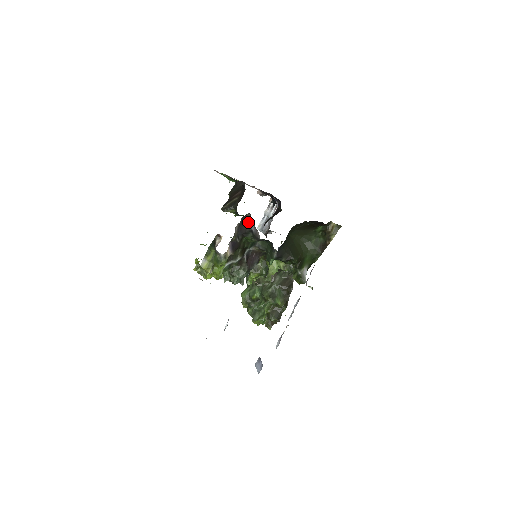
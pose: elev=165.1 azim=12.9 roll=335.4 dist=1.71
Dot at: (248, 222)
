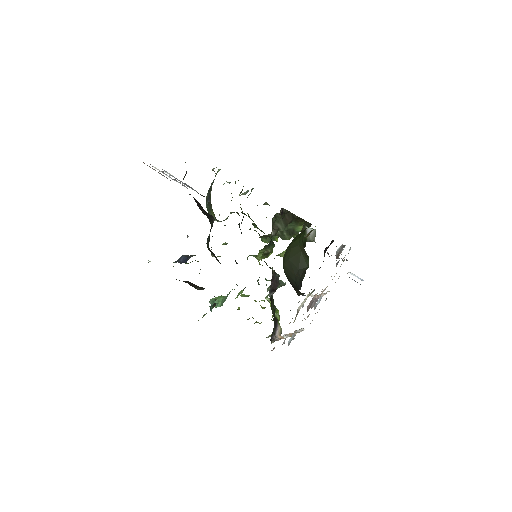
Dot at: occluded
